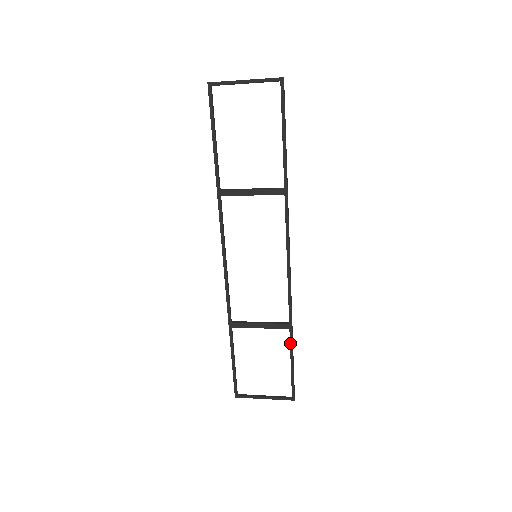
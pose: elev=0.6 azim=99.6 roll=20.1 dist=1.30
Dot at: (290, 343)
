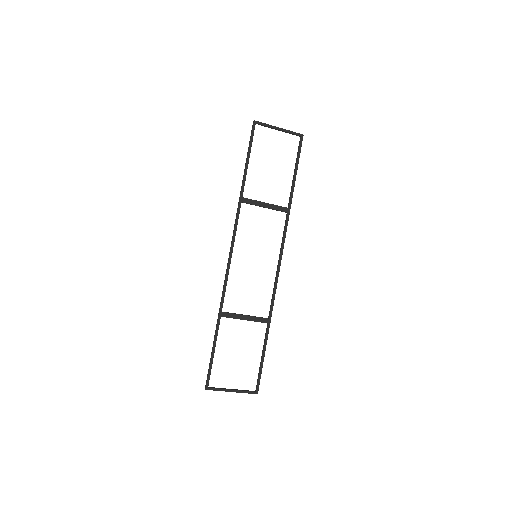
Dot at: (266, 336)
